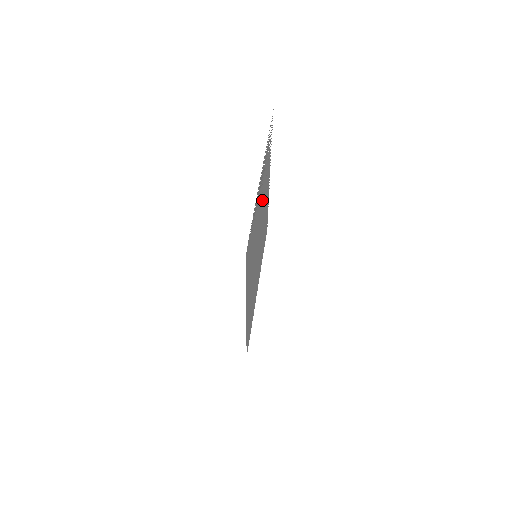
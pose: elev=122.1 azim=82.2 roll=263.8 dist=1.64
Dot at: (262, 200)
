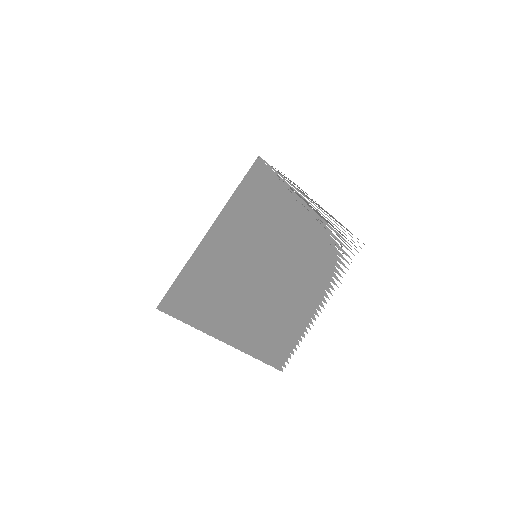
Dot at: (300, 248)
